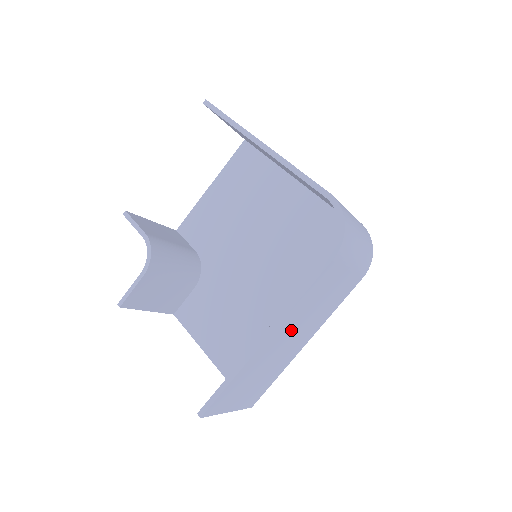
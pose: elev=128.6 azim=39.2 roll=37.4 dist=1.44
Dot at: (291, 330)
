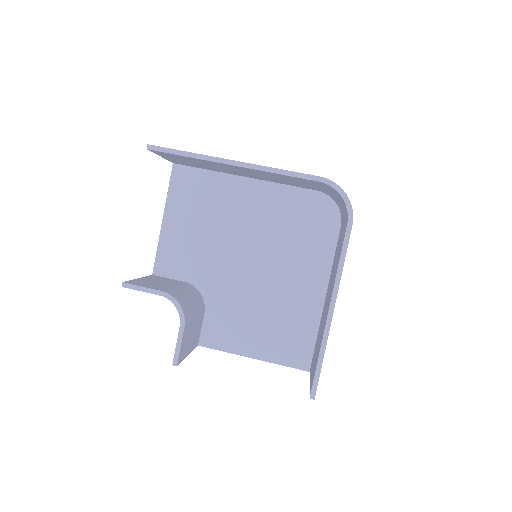
Dot at: occluded
